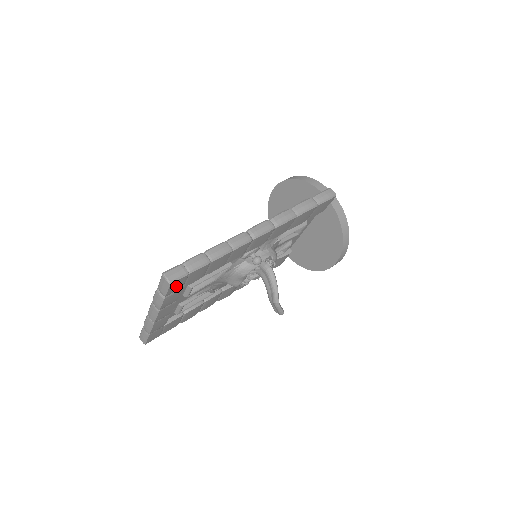
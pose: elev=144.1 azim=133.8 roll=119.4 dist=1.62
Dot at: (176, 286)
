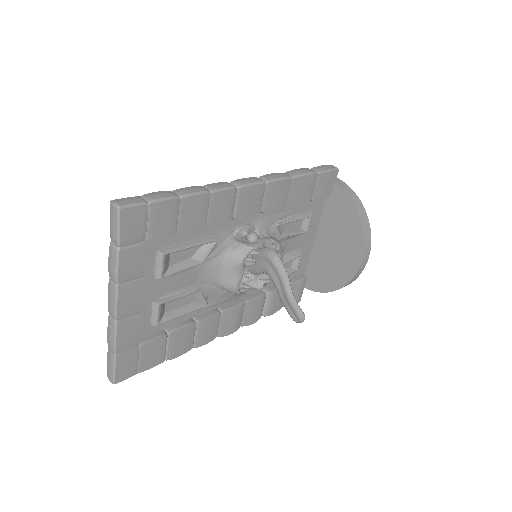
Dot at: (133, 226)
